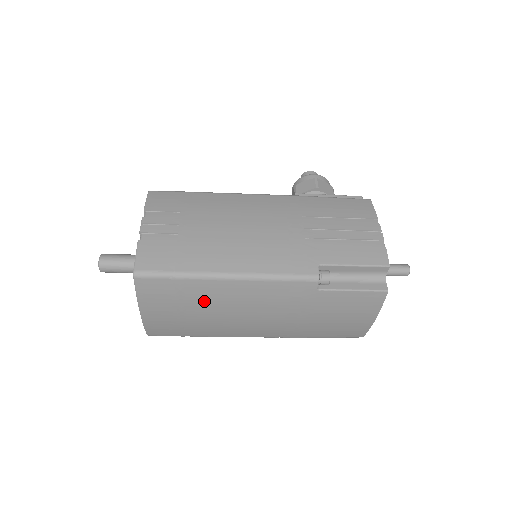
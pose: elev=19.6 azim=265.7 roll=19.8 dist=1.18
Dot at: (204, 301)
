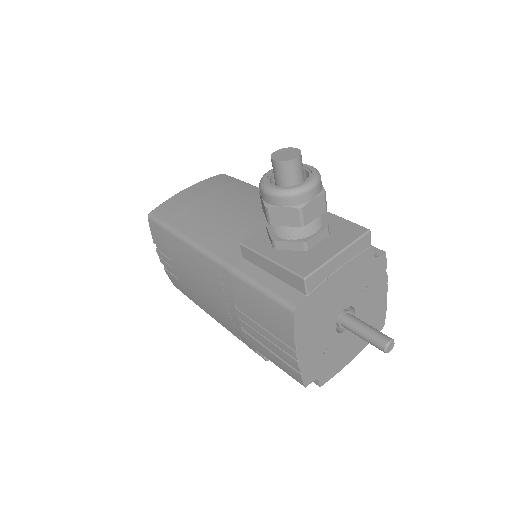
Dot at: occluded
